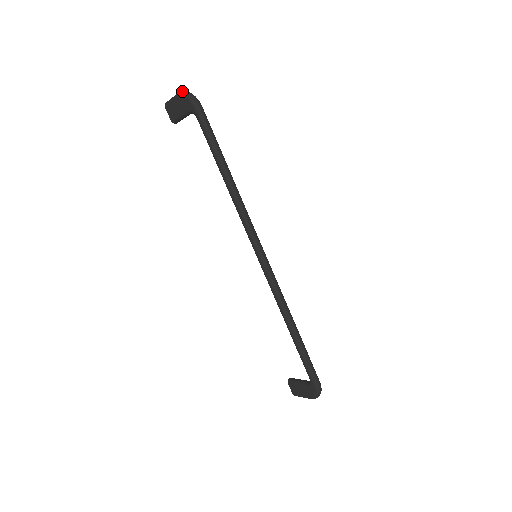
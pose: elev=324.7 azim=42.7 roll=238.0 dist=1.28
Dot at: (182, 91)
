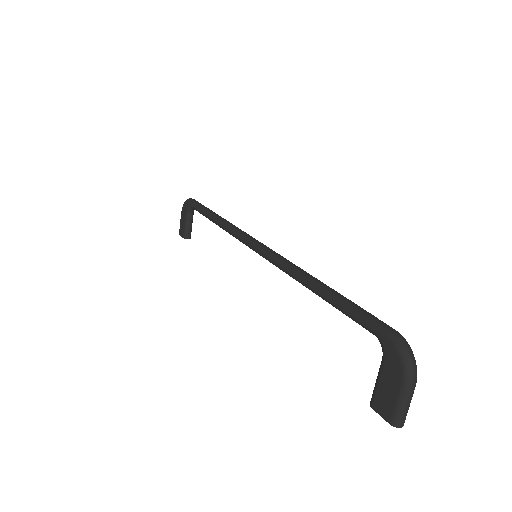
Dot at: occluded
